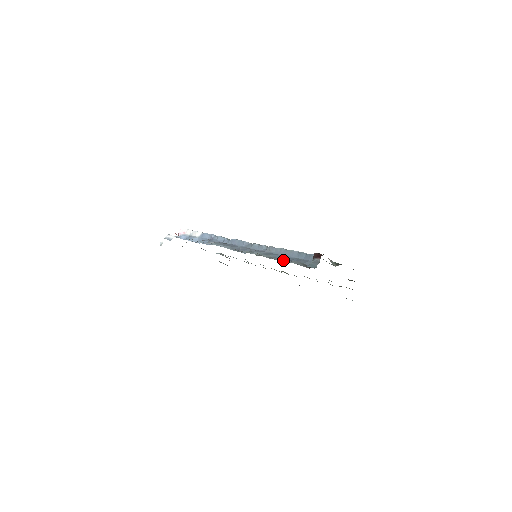
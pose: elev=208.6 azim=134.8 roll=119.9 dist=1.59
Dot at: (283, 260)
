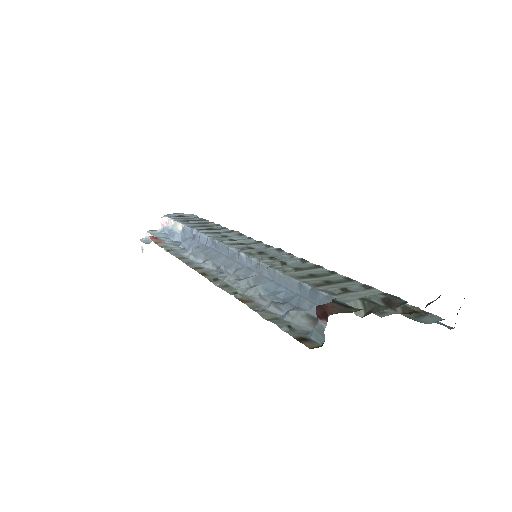
Dot at: (274, 309)
